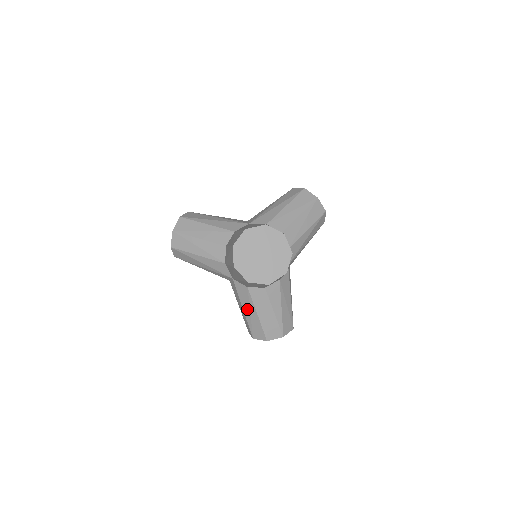
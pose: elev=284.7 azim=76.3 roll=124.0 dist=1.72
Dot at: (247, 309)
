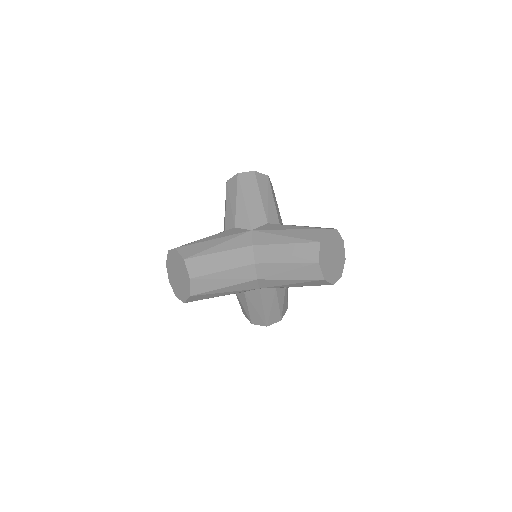
Dot at: (269, 306)
